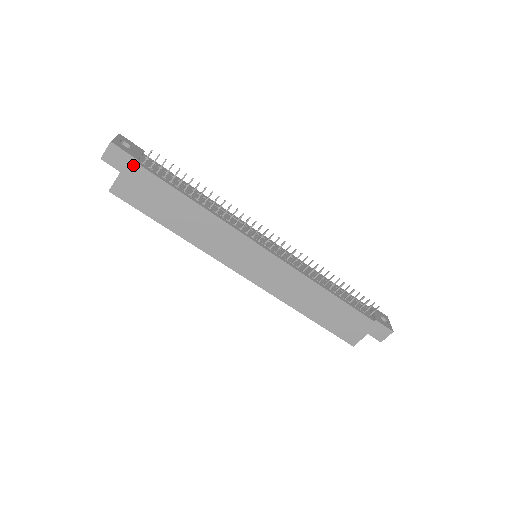
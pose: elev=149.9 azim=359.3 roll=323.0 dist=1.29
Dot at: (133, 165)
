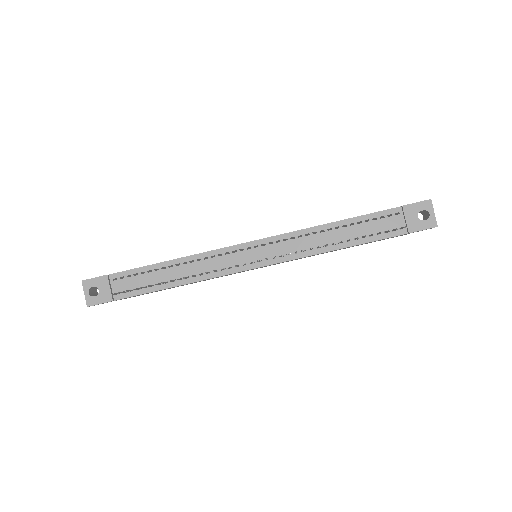
Dot at: occluded
